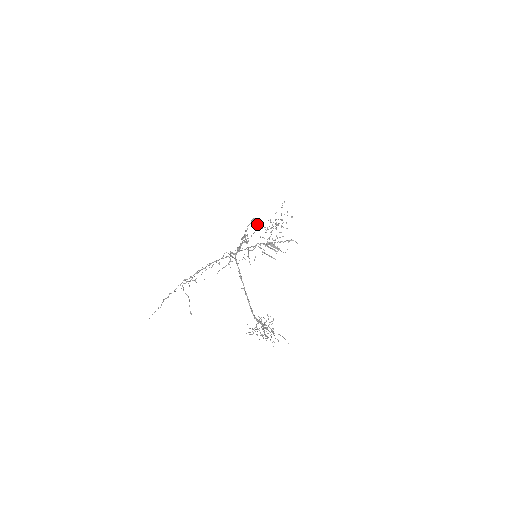
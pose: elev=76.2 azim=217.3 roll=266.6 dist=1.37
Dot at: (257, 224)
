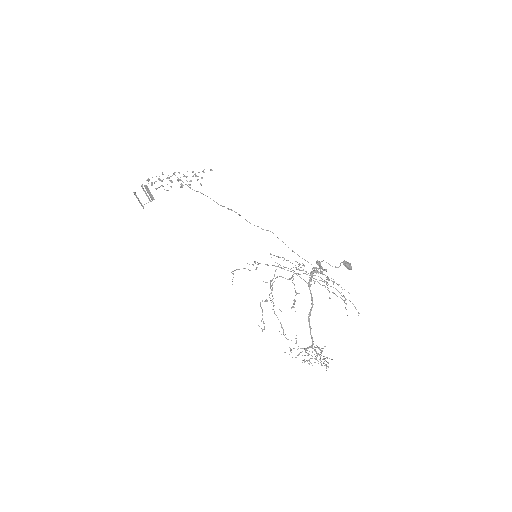
Dot at: occluded
